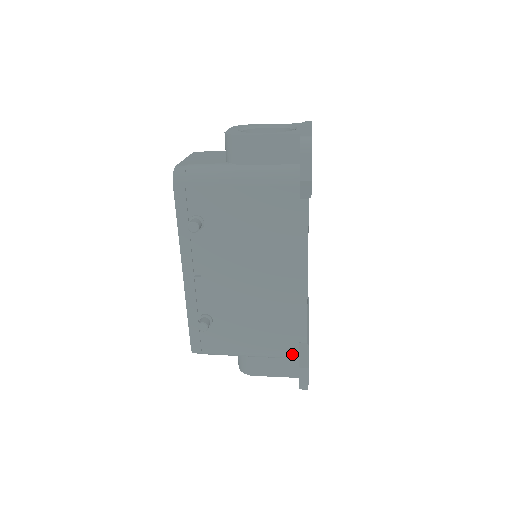
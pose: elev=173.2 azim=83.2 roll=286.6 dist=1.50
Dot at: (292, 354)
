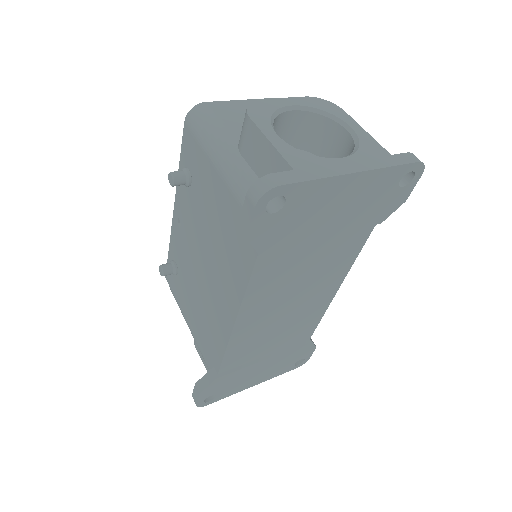
Dot at: (208, 368)
